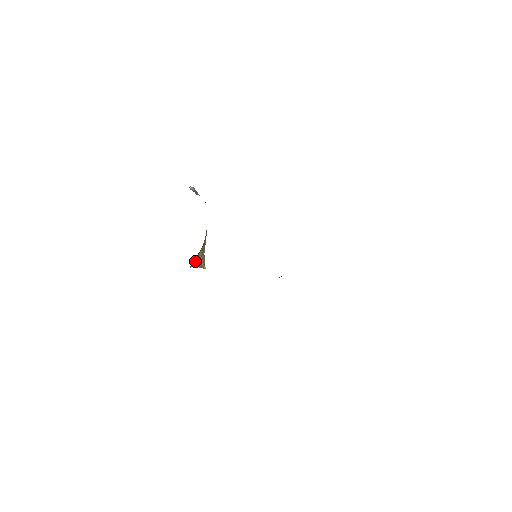
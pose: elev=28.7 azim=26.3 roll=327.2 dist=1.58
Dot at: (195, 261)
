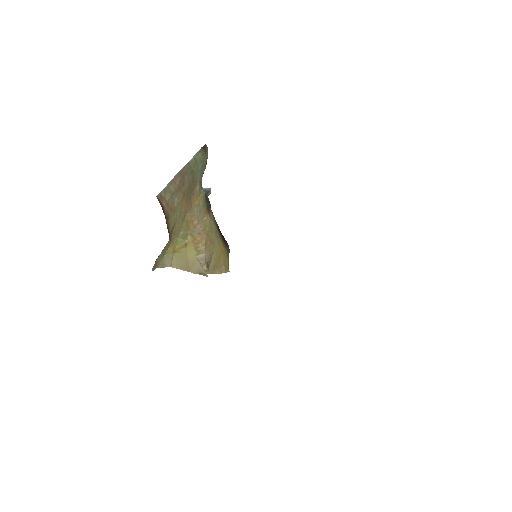
Dot at: (184, 262)
